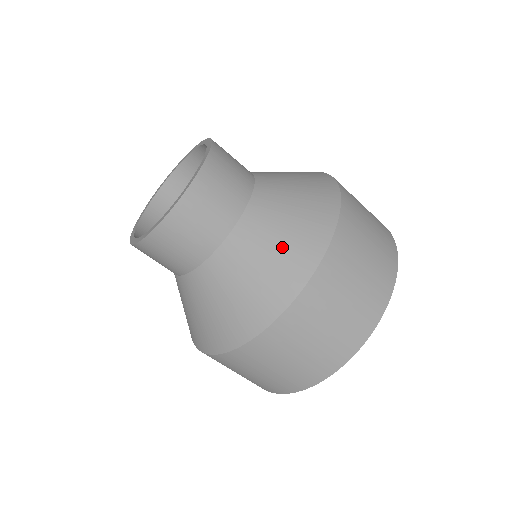
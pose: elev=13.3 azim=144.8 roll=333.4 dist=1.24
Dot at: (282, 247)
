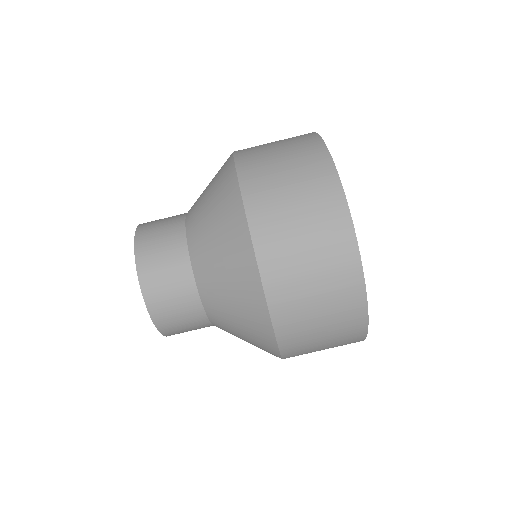
Dot at: (220, 234)
